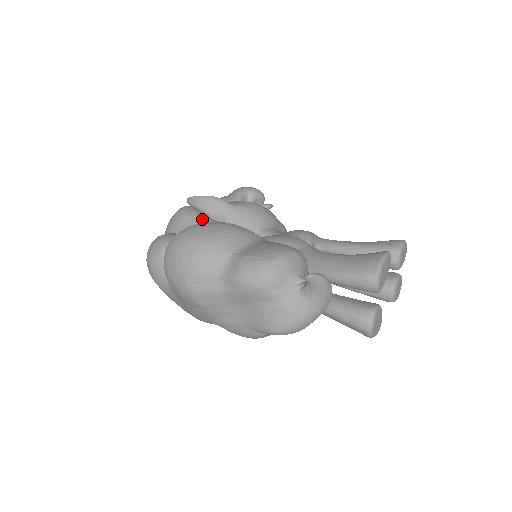
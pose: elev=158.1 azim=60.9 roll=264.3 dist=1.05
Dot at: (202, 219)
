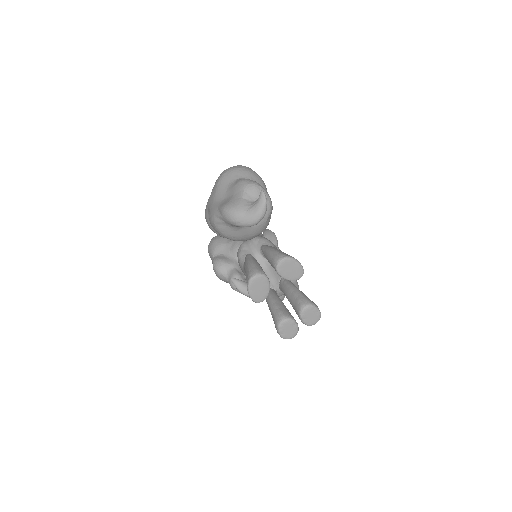
Dot at: (259, 235)
